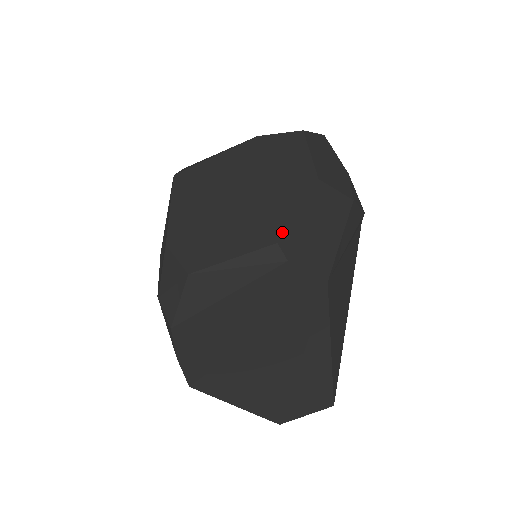
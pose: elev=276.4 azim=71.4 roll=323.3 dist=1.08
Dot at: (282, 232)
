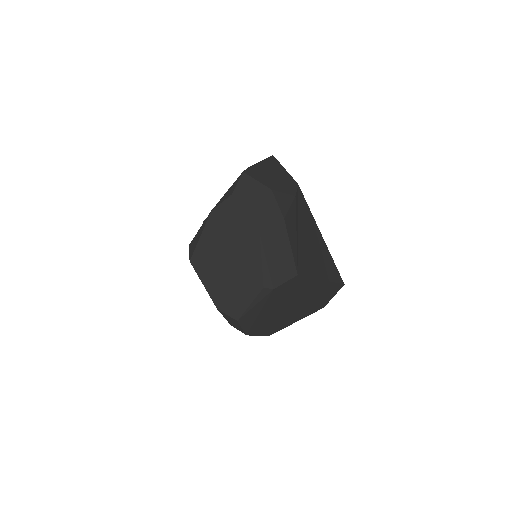
Dot at: (262, 280)
